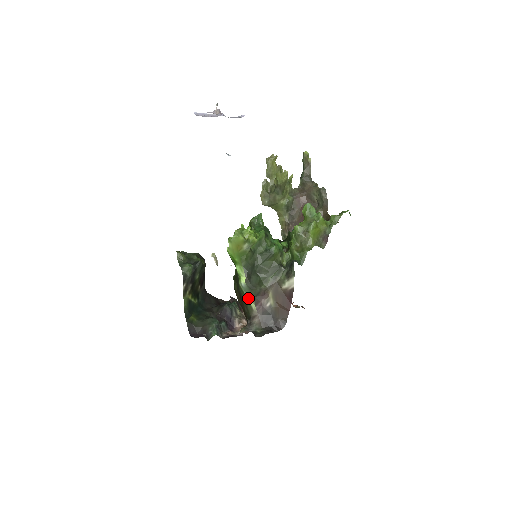
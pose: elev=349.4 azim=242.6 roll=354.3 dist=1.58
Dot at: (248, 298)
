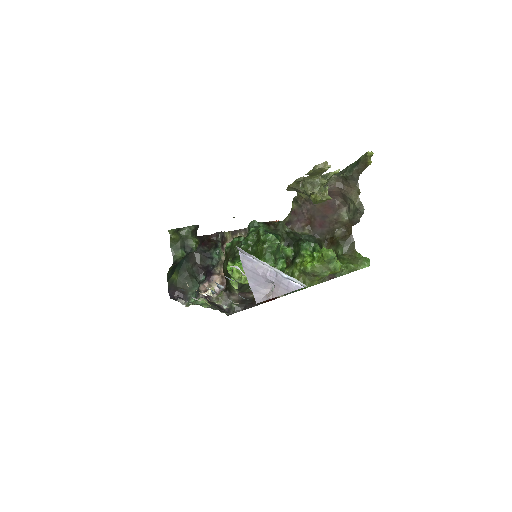
Dot at: (234, 288)
